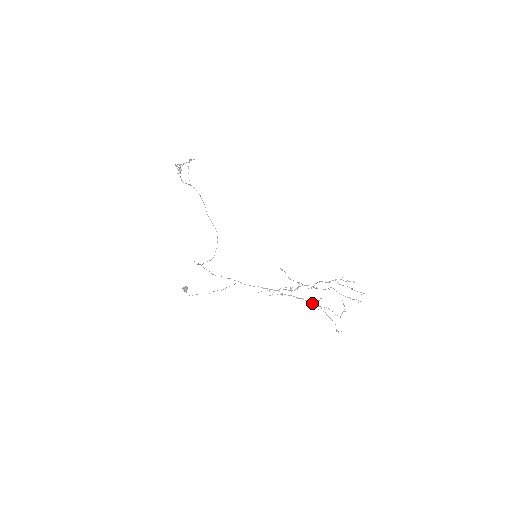
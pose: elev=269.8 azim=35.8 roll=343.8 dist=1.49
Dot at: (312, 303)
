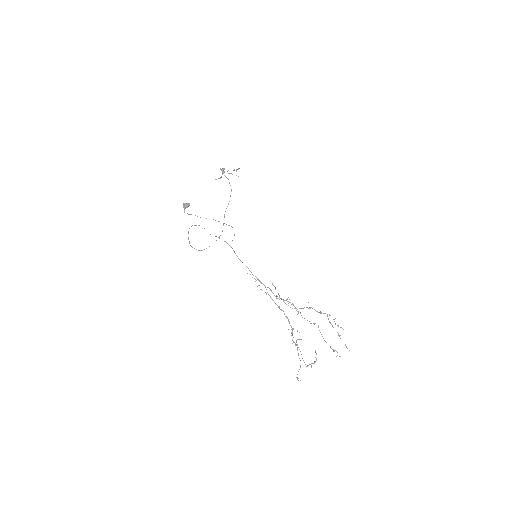
Dot at: (290, 325)
